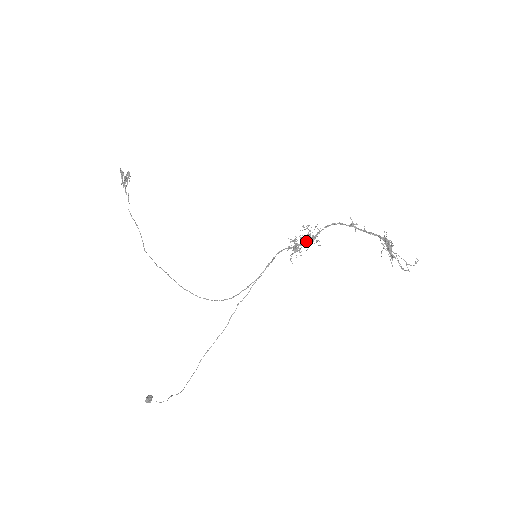
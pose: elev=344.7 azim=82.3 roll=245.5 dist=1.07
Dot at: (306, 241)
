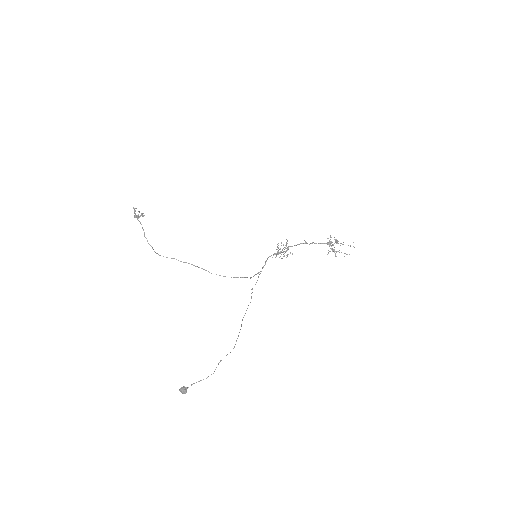
Dot at: occluded
